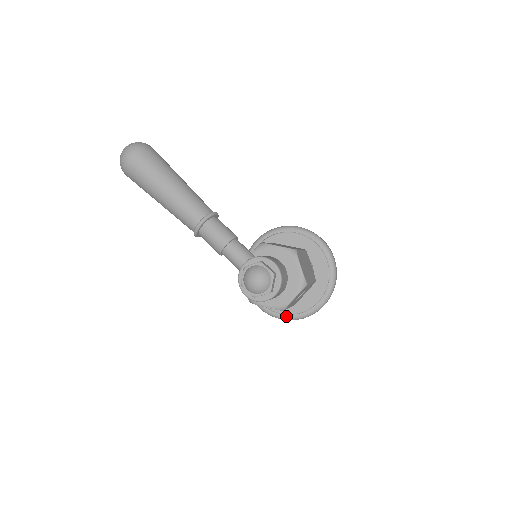
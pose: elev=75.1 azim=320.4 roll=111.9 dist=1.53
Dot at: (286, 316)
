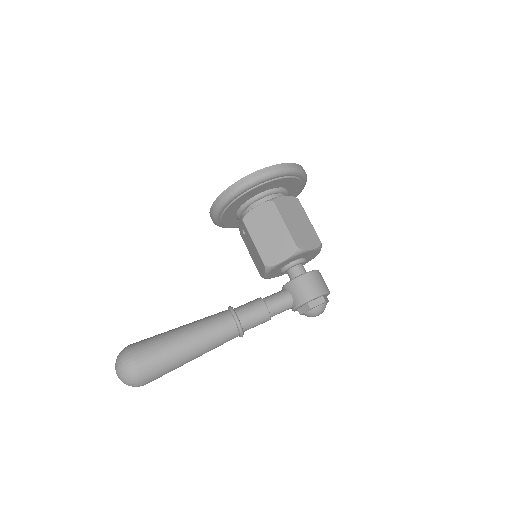
Dot at: occluded
